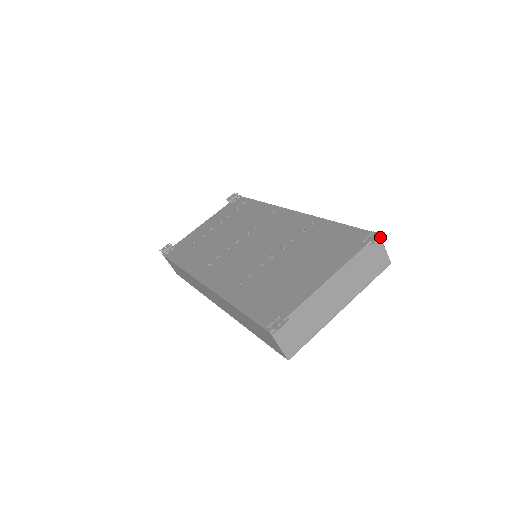
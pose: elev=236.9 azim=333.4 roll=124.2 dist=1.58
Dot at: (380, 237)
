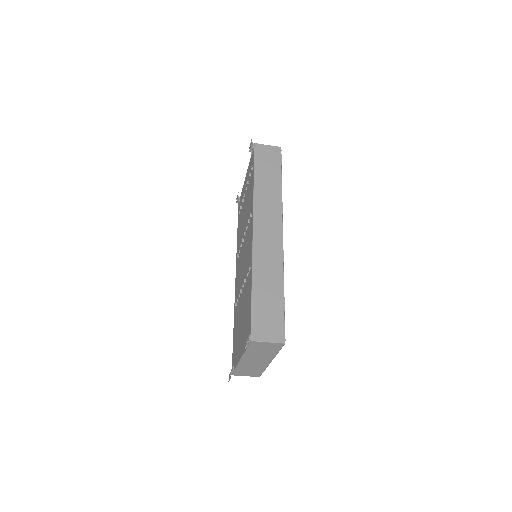
Dot at: (254, 341)
